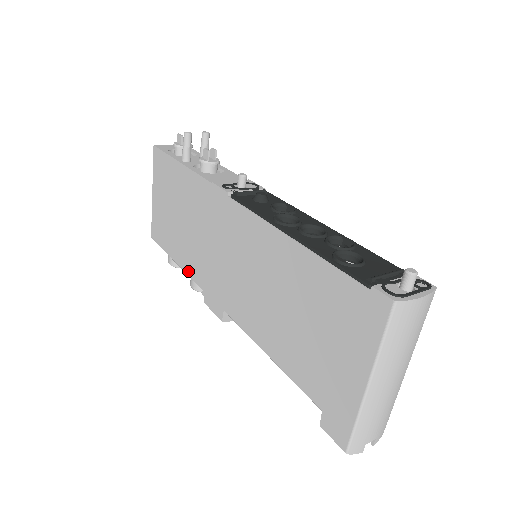
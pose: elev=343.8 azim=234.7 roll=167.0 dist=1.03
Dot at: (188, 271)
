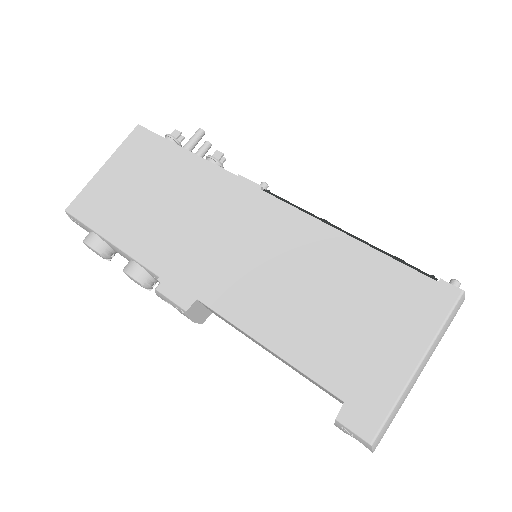
Dot at: (137, 253)
